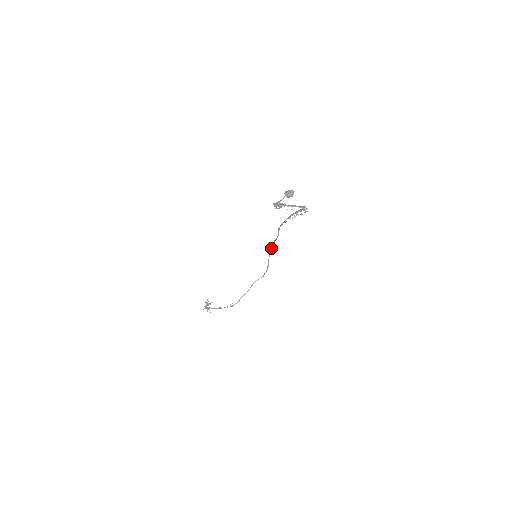
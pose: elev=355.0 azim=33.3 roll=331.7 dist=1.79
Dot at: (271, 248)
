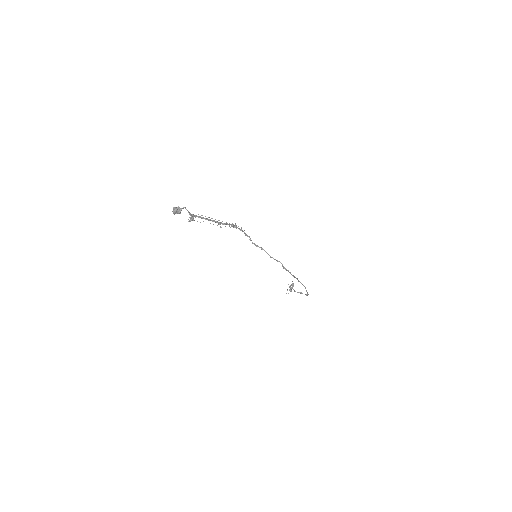
Dot at: (265, 251)
